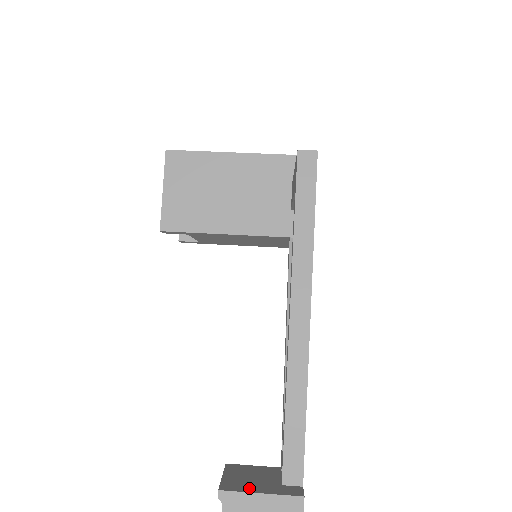
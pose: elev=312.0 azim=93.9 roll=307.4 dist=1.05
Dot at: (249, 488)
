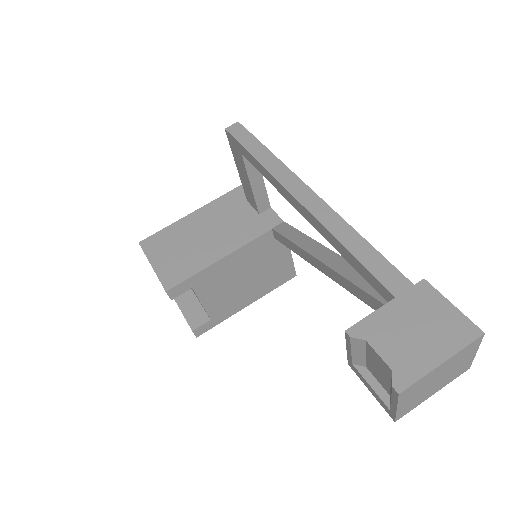
Dot at: (373, 316)
